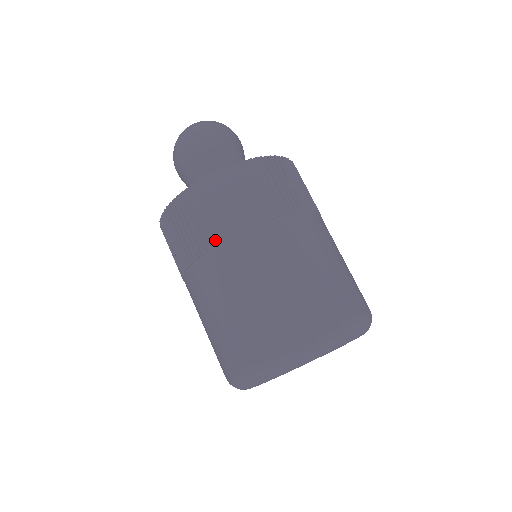
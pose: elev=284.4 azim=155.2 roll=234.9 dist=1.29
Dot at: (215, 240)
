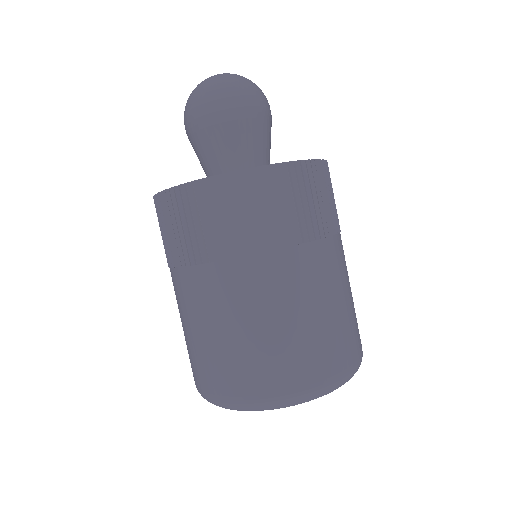
Dot at: (271, 244)
